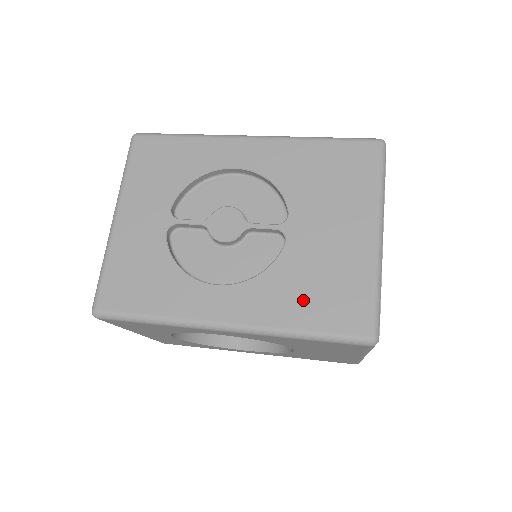
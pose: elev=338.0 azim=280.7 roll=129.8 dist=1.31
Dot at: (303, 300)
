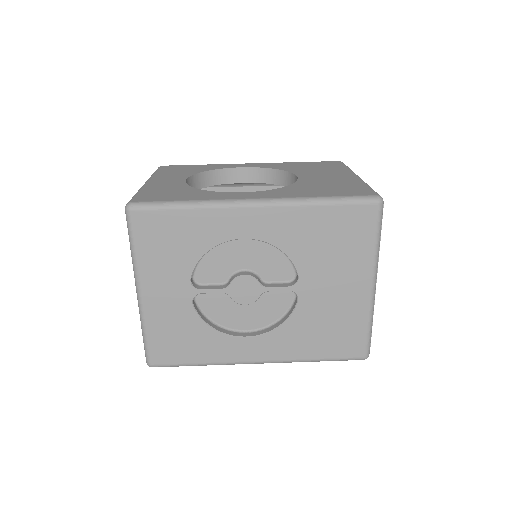
Dot at: (315, 340)
